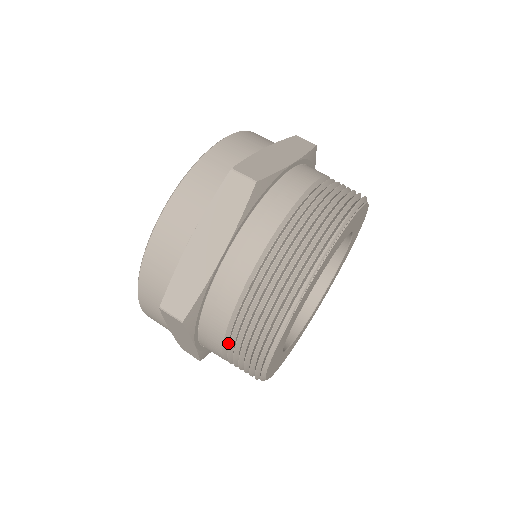
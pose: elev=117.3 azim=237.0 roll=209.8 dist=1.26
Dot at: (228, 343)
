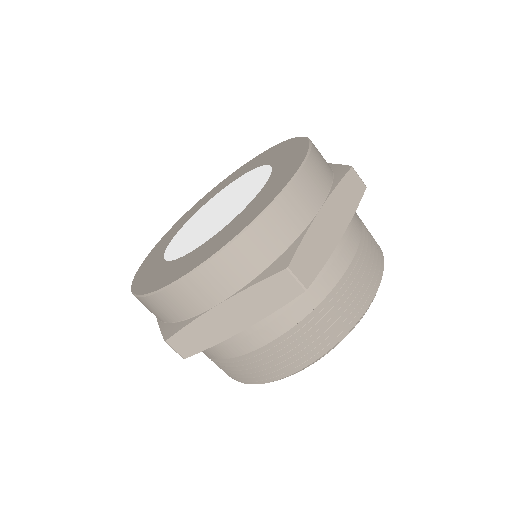
Dot at: occluded
